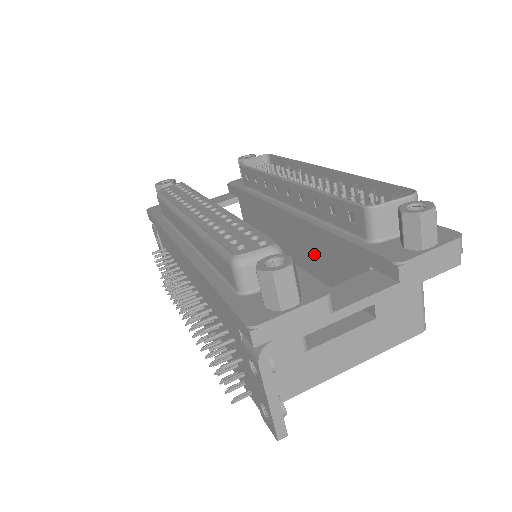
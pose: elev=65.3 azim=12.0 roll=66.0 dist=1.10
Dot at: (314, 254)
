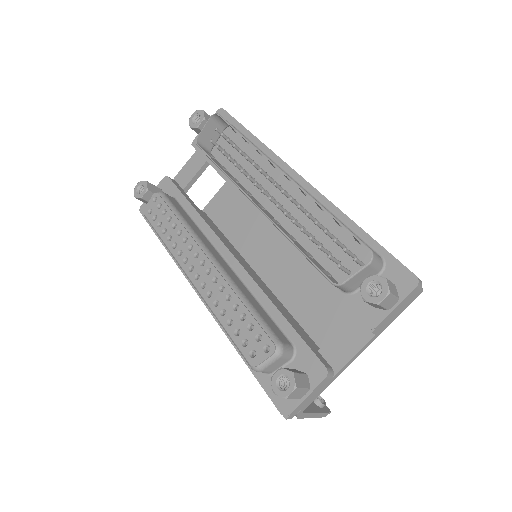
Dot at: occluded
